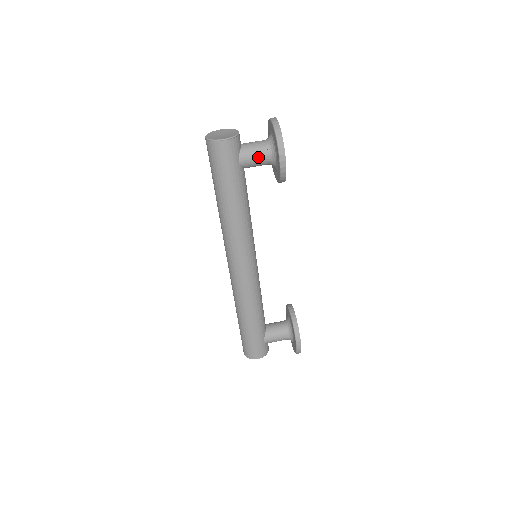
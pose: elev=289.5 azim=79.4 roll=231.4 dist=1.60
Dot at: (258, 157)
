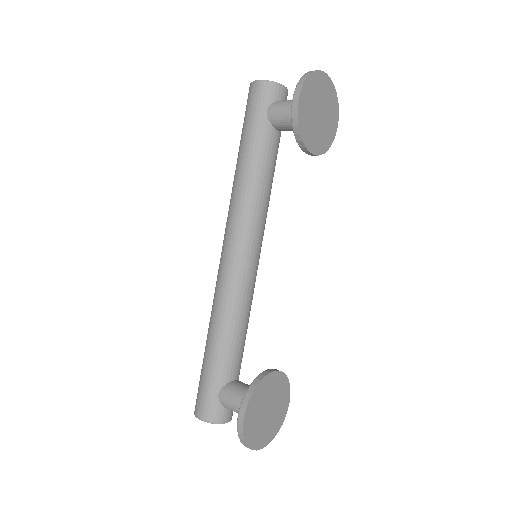
Dot at: (287, 109)
